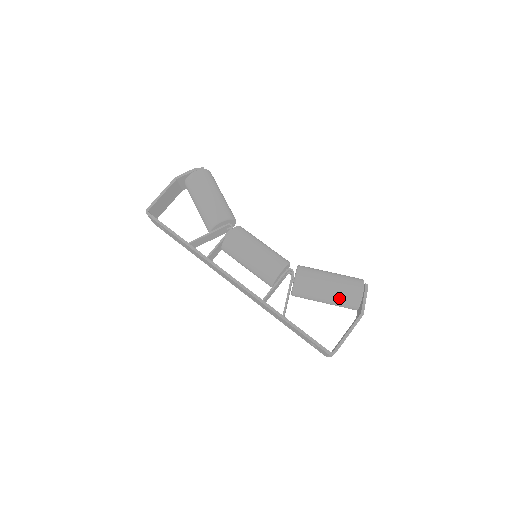
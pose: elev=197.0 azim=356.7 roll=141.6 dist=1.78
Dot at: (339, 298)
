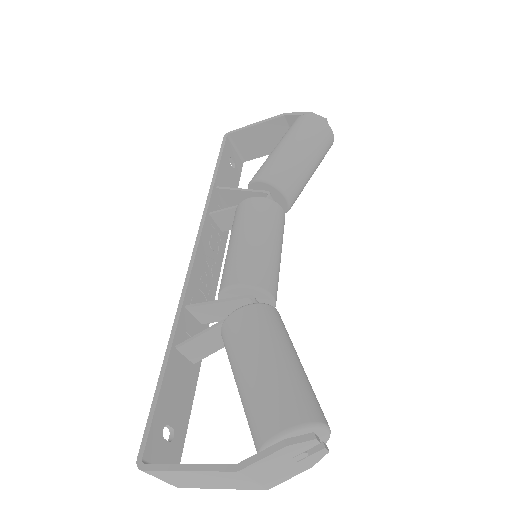
Dot at: (247, 403)
